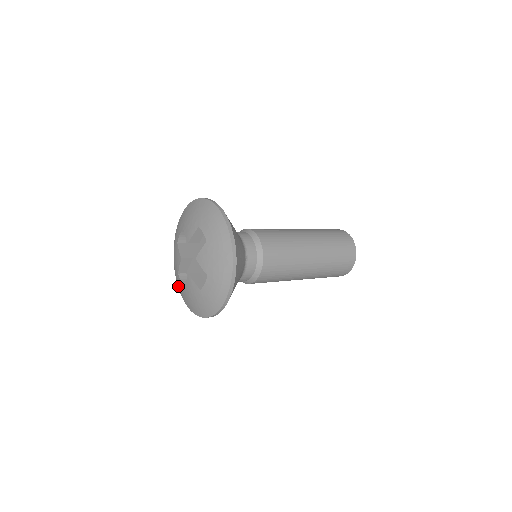
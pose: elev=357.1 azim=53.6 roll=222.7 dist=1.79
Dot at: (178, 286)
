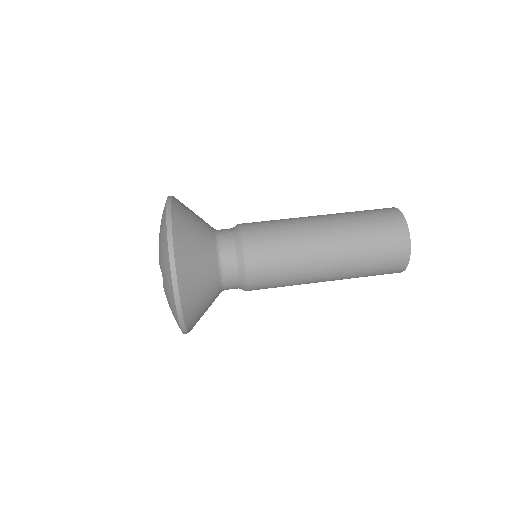
Dot at: occluded
